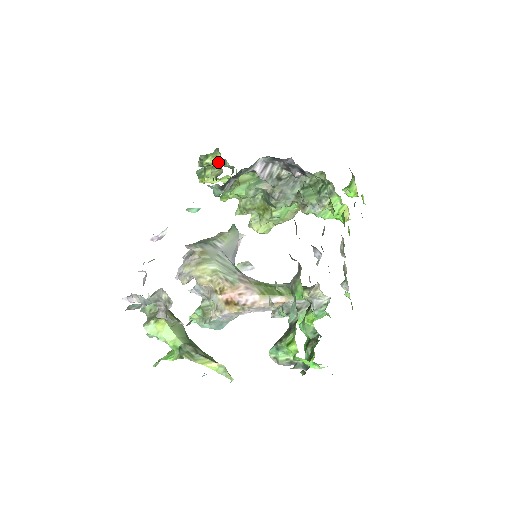
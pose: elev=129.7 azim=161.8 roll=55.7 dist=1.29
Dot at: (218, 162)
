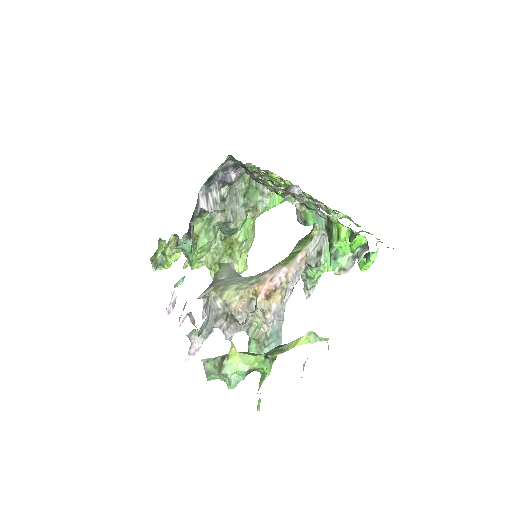
Dot at: occluded
